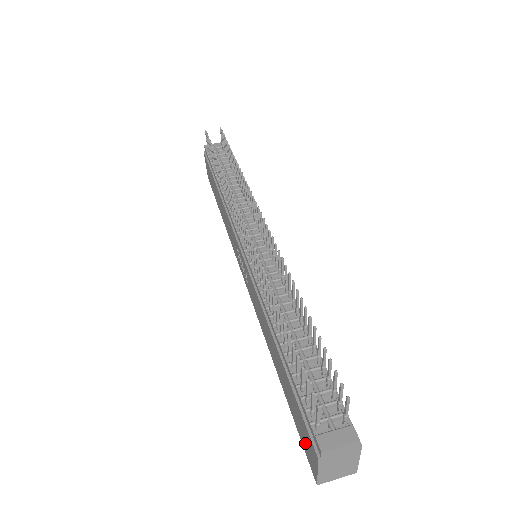
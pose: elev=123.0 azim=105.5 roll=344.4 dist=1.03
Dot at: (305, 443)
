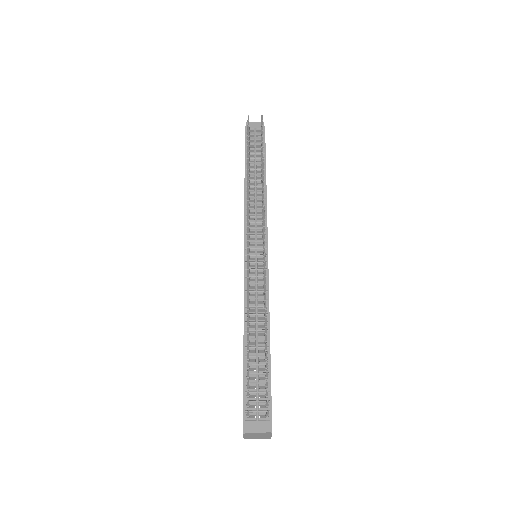
Dot at: occluded
